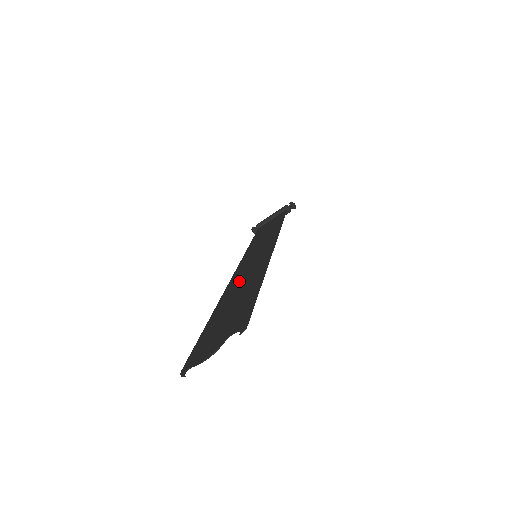
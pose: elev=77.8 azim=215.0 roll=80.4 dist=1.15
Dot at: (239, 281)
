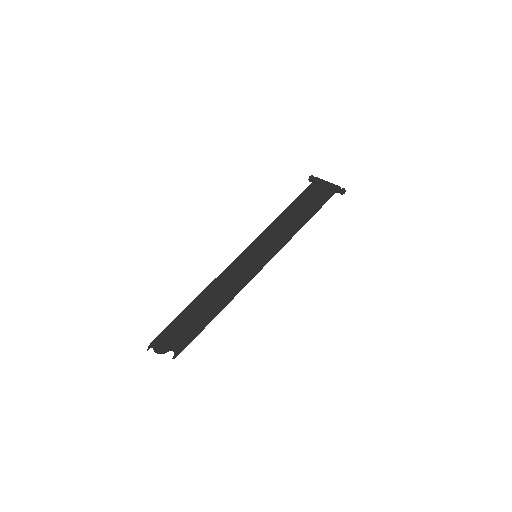
Dot at: (224, 283)
